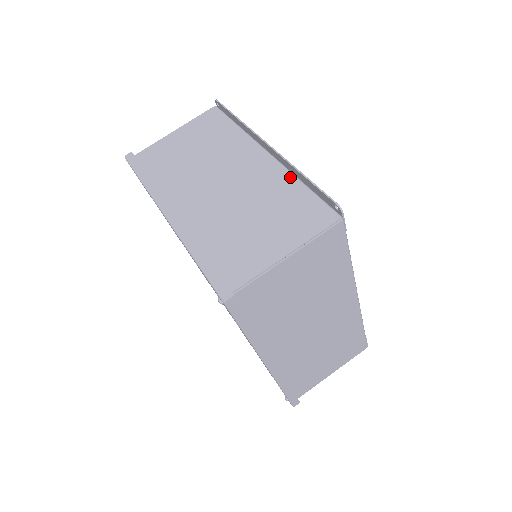
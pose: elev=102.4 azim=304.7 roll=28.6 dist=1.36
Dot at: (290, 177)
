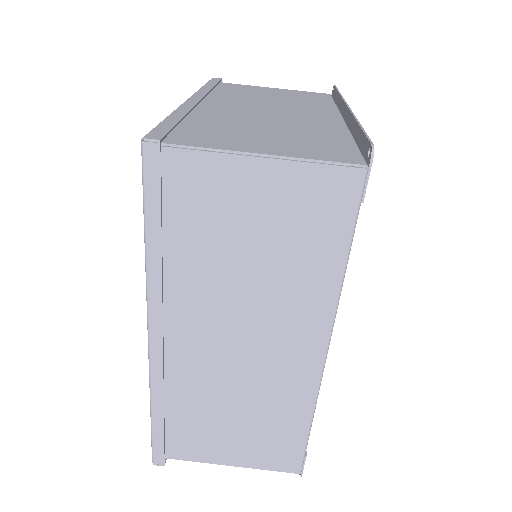
Dot at: (344, 132)
